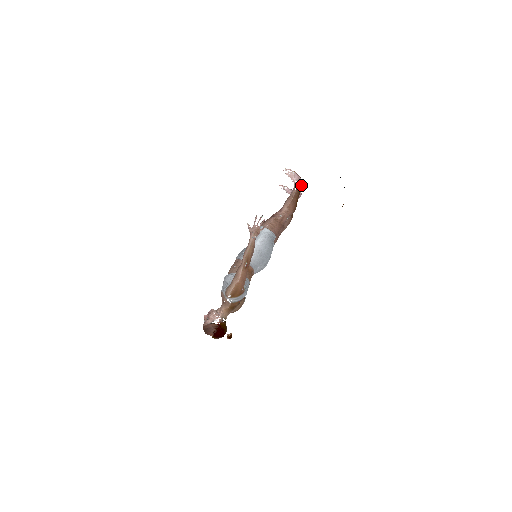
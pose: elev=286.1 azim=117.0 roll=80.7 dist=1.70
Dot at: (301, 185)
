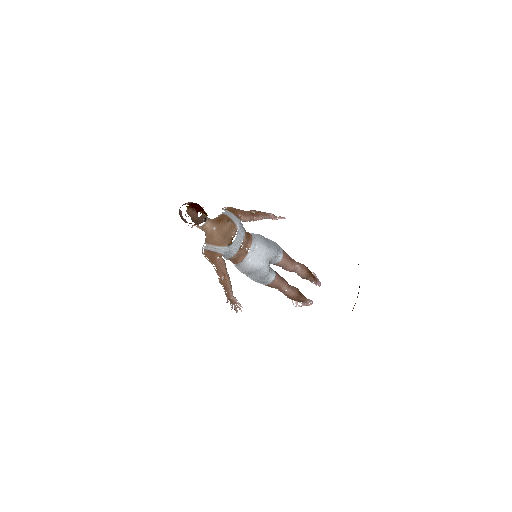
Dot at: (317, 280)
